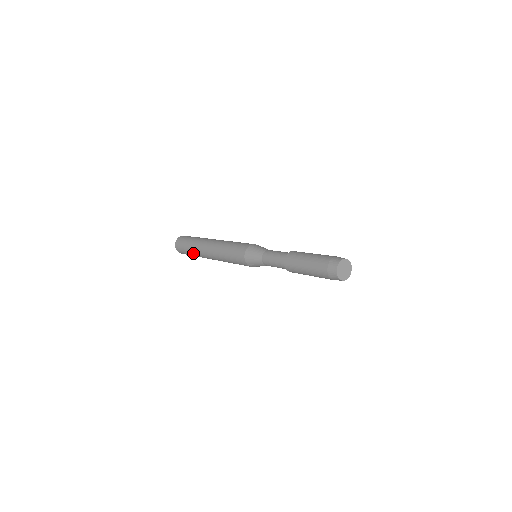
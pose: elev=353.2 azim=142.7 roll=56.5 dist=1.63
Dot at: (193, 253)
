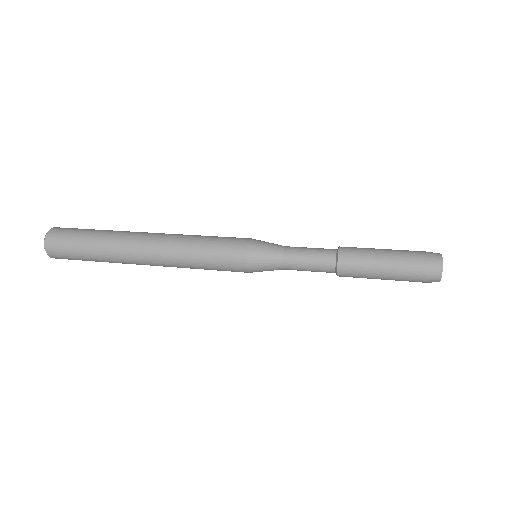
Dot at: (100, 259)
